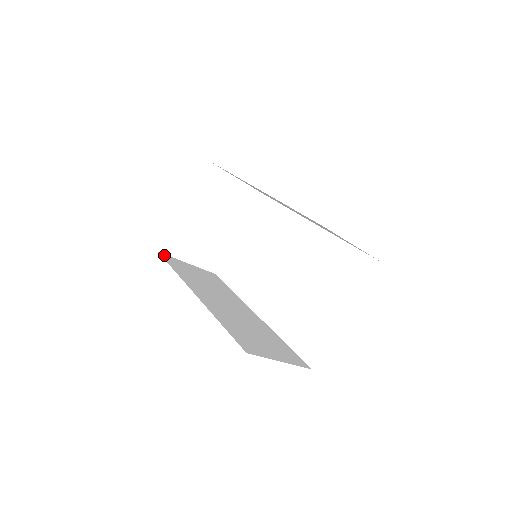
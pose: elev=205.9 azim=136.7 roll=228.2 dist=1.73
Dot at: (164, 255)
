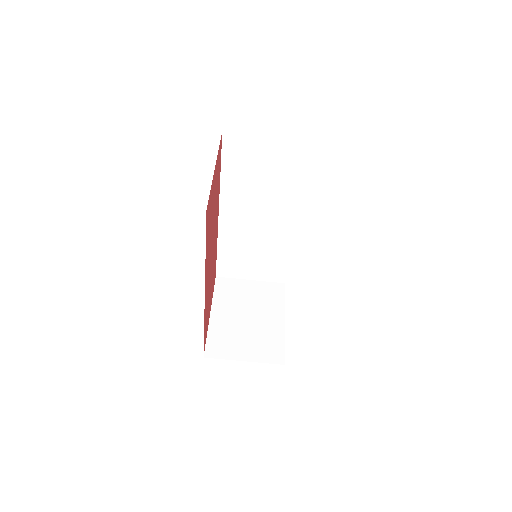
Dot at: occluded
